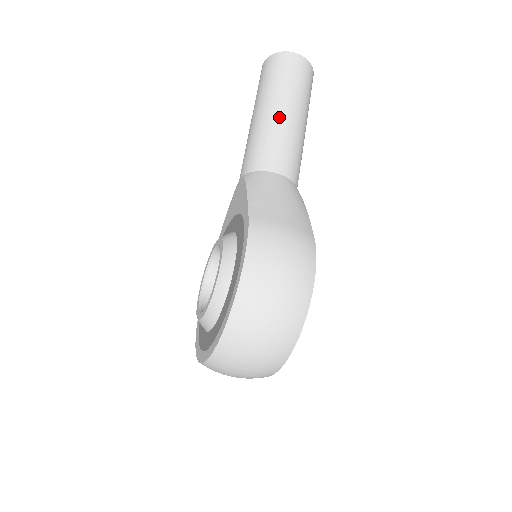
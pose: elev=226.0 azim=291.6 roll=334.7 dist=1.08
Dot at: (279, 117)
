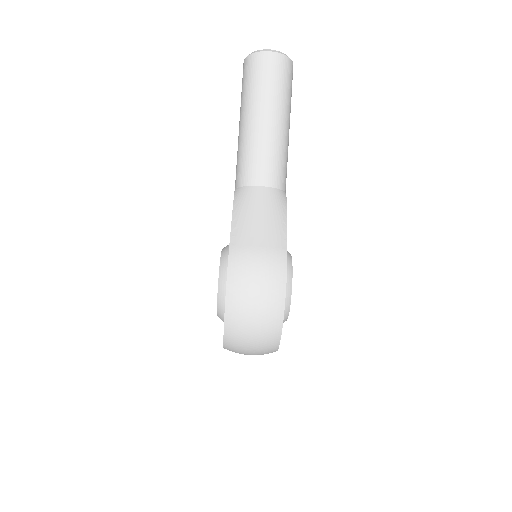
Dot at: (257, 128)
